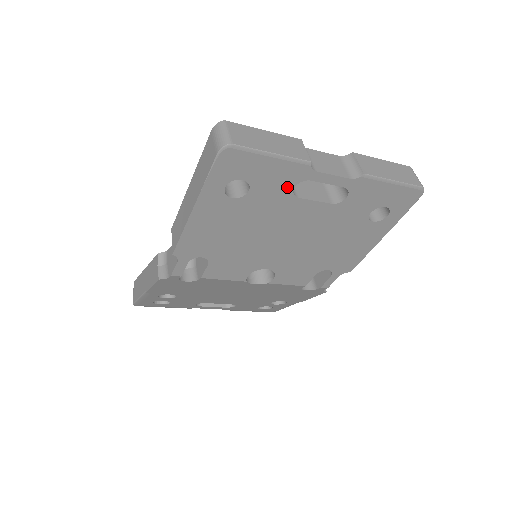
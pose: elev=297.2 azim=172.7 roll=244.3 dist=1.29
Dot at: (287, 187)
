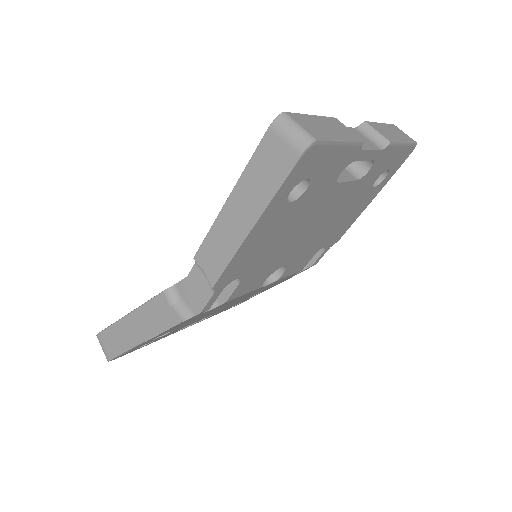
Dot at: (336, 174)
